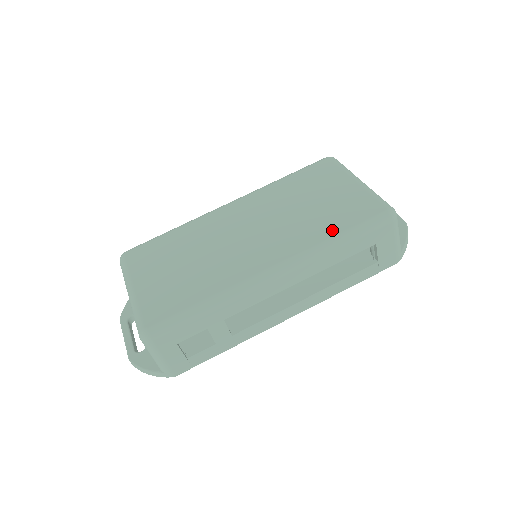
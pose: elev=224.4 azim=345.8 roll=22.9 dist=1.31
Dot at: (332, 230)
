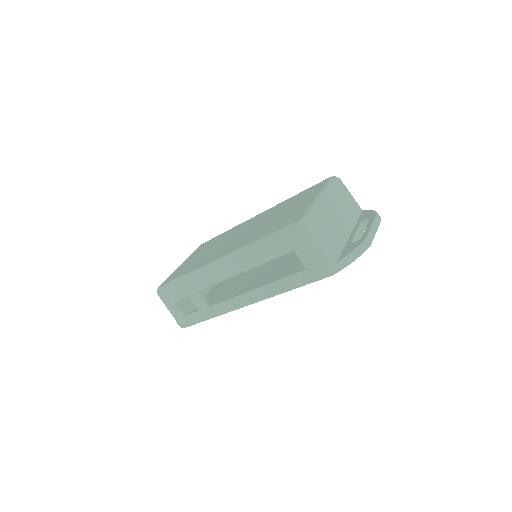
Dot at: (263, 235)
